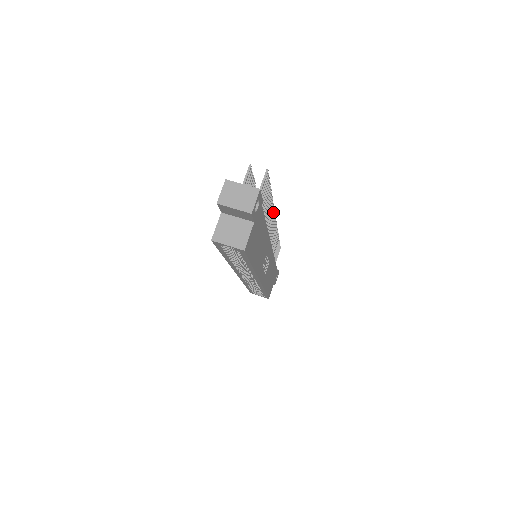
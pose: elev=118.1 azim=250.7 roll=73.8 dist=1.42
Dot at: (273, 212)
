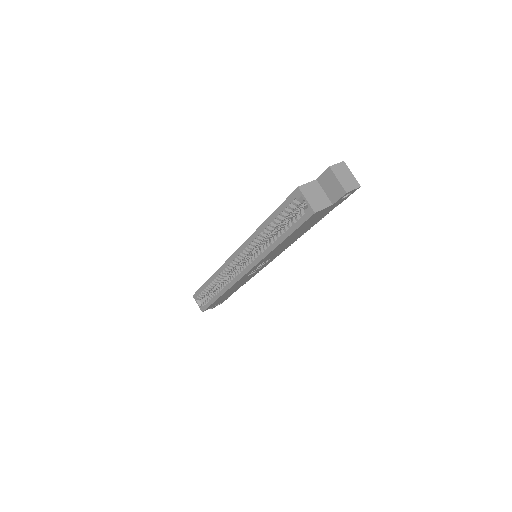
Dot at: occluded
